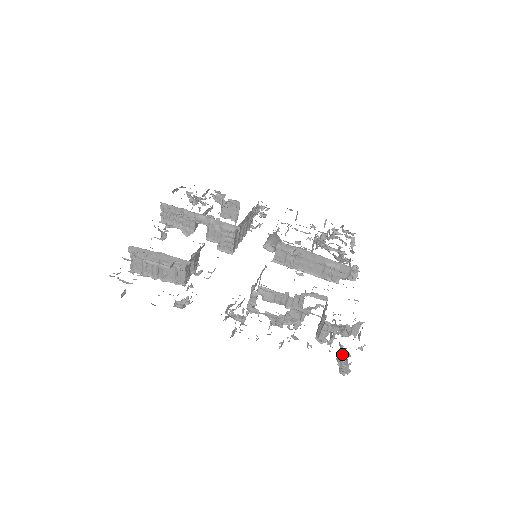
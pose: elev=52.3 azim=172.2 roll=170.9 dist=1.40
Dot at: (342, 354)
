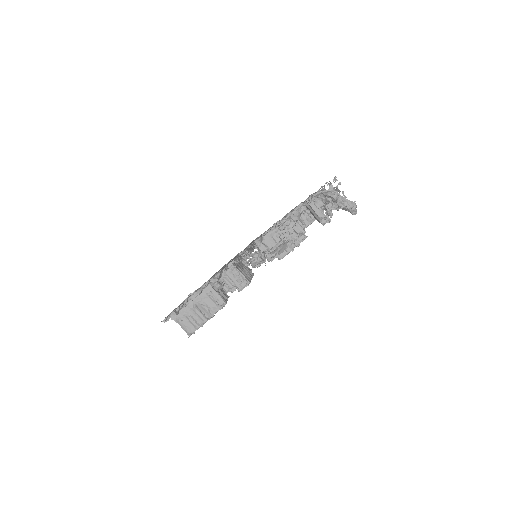
Dot at: (333, 197)
